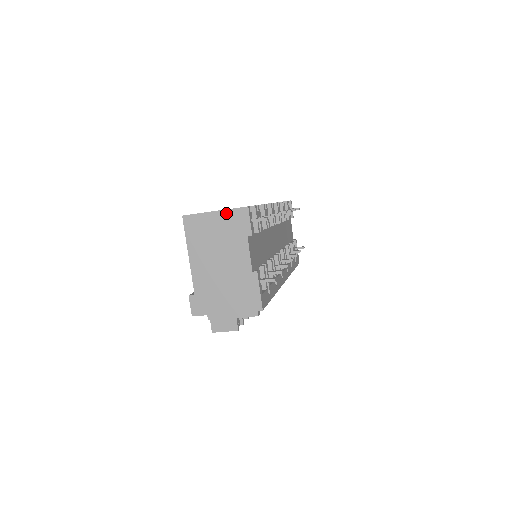
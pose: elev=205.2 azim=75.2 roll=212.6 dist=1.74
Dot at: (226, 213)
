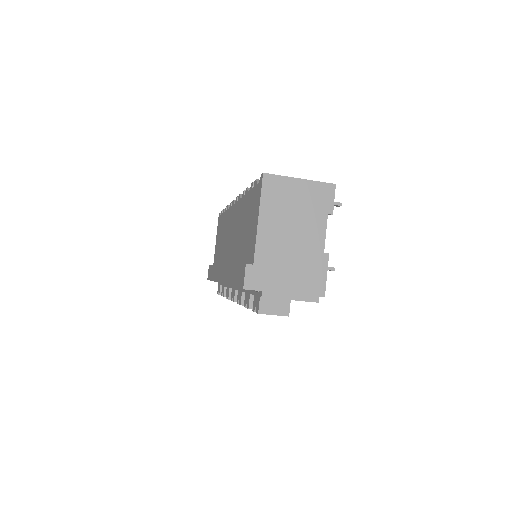
Dot at: (312, 184)
